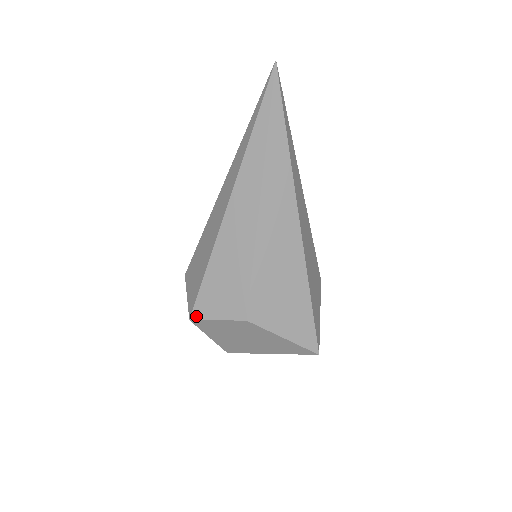
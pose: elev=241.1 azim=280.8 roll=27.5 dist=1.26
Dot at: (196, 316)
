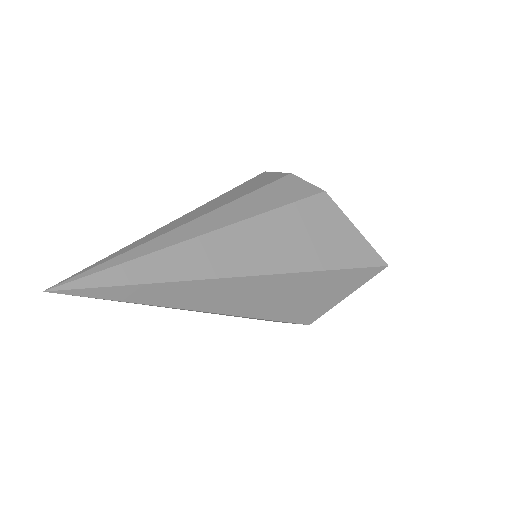
Dot at: occluded
